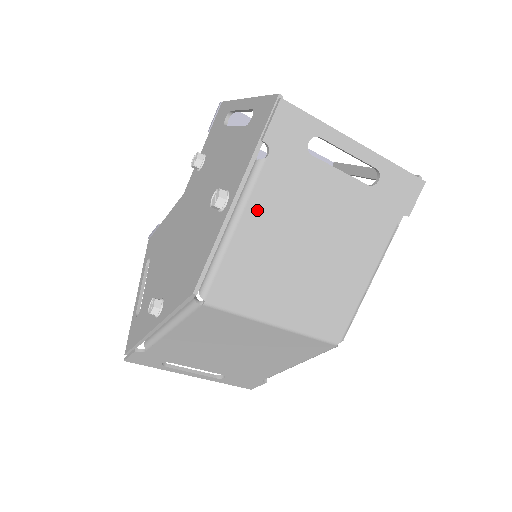
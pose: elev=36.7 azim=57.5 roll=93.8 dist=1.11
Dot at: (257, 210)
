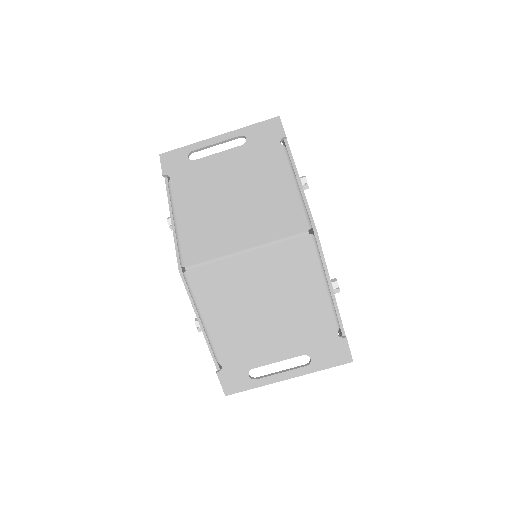
Dot at: (182, 203)
